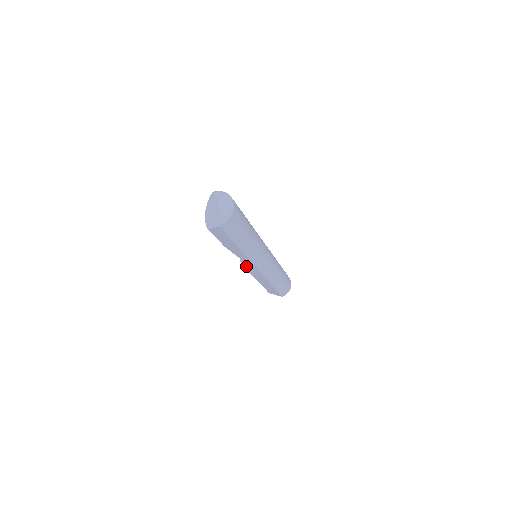
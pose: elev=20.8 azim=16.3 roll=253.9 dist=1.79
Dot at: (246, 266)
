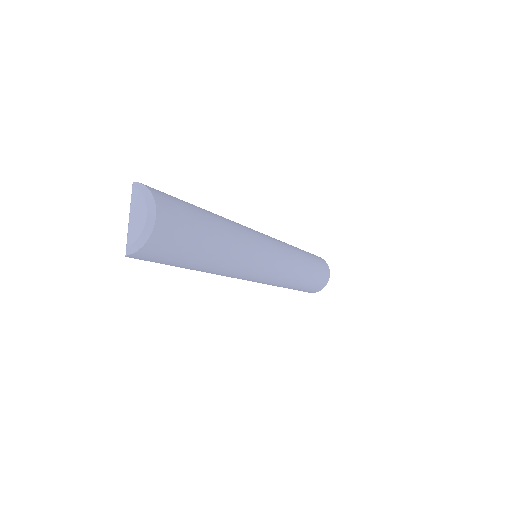
Dot at: occluded
